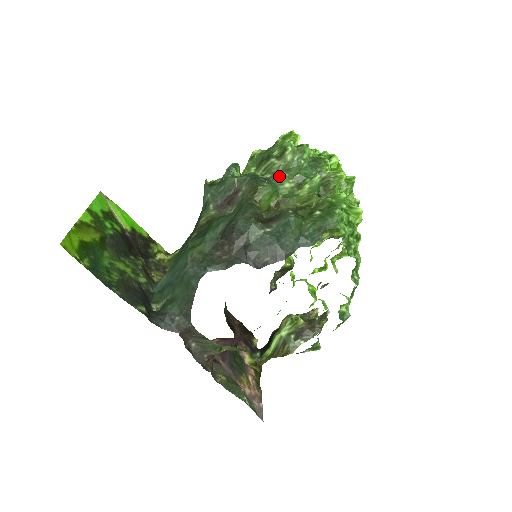
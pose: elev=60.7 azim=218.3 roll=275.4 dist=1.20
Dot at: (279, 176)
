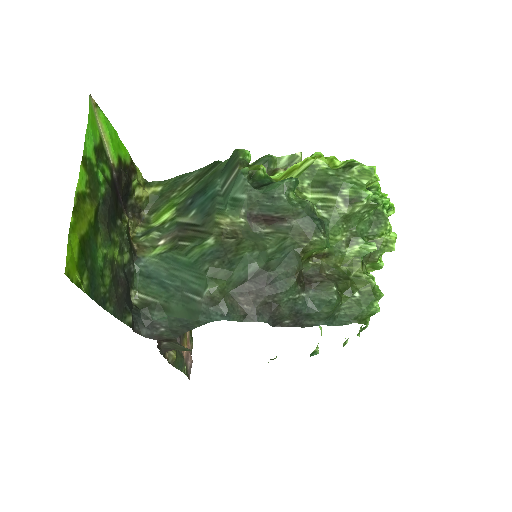
Dot at: (337, 224)
